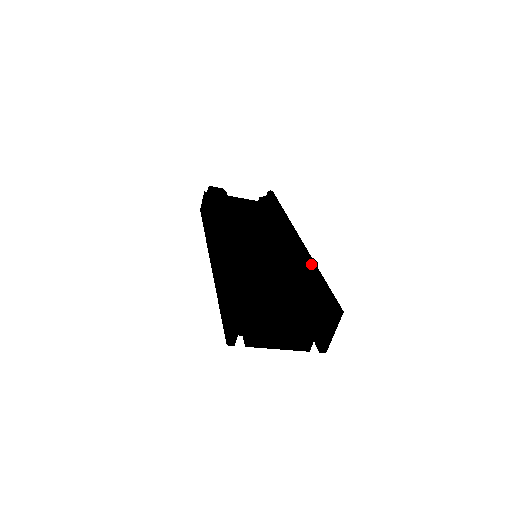
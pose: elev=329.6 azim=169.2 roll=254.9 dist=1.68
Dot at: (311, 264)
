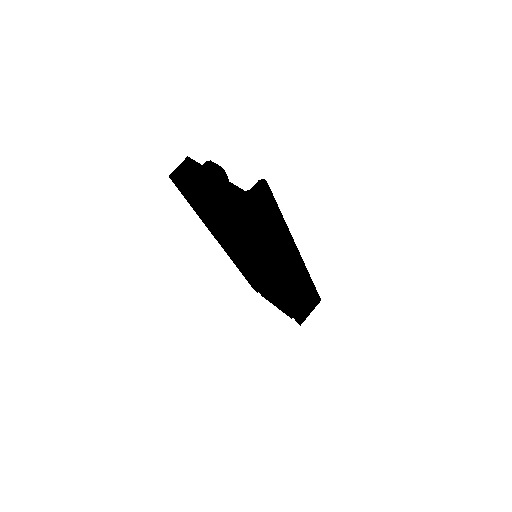
Dot at: occluded
